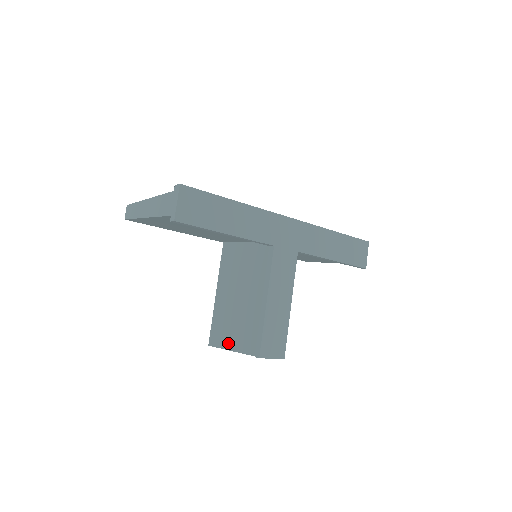
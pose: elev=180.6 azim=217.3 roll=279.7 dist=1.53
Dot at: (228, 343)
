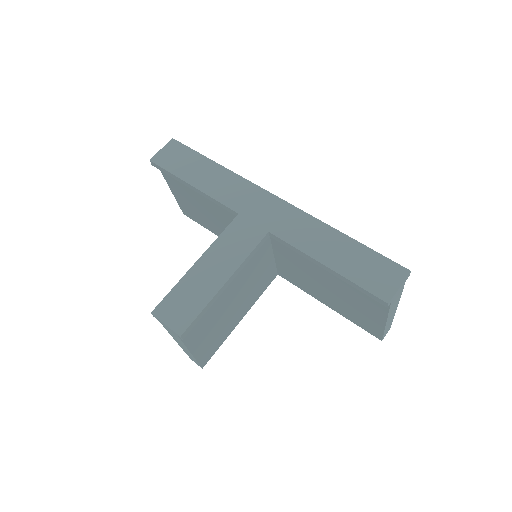
Dot at: occluded
